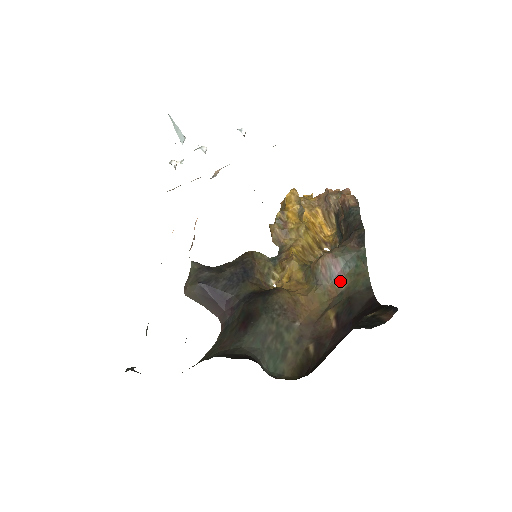
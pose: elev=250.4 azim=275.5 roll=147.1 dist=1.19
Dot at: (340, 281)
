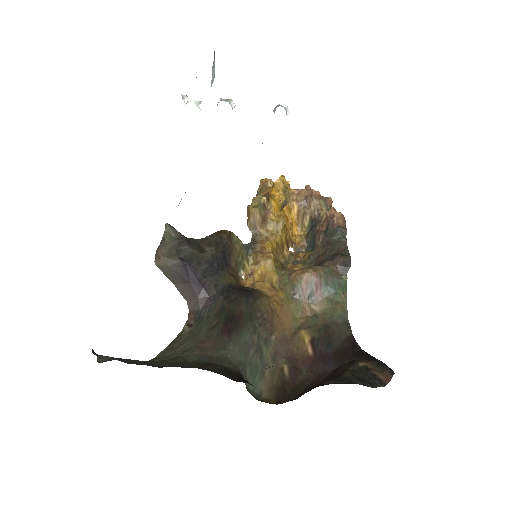
Dot at: (316, 302)
